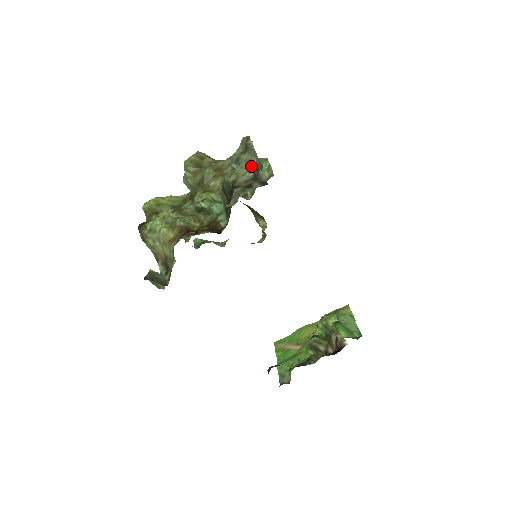
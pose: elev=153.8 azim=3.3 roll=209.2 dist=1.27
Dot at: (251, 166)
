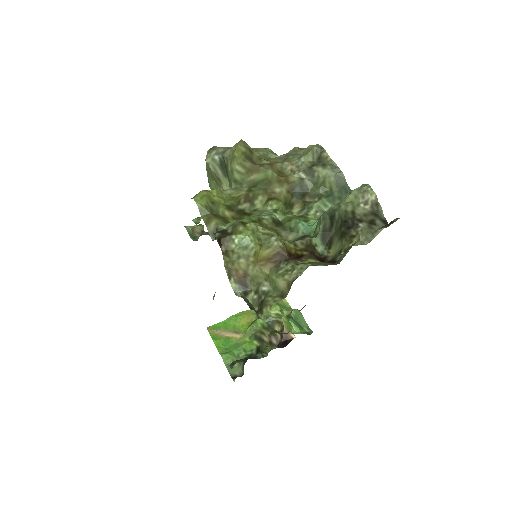
Dot at: (367, 198)
